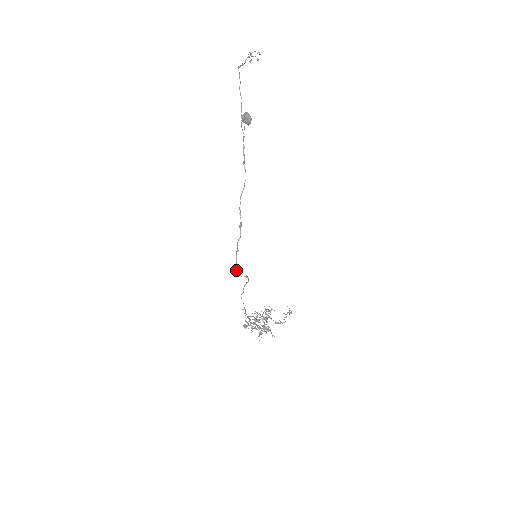
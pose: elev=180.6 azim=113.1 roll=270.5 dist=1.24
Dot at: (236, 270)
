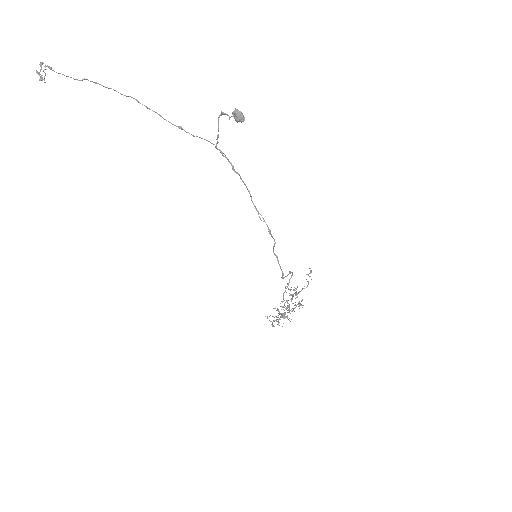
Dot at: (283, 275)
